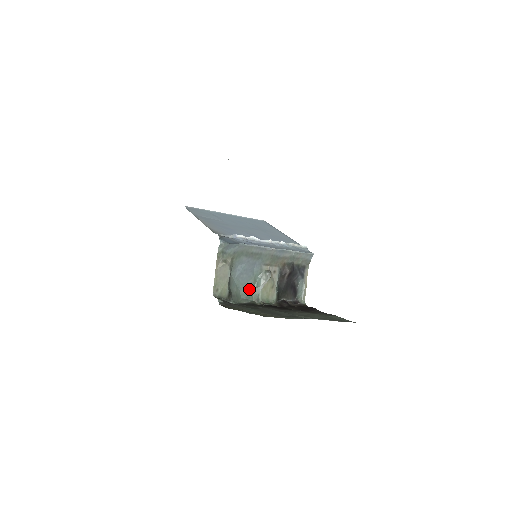
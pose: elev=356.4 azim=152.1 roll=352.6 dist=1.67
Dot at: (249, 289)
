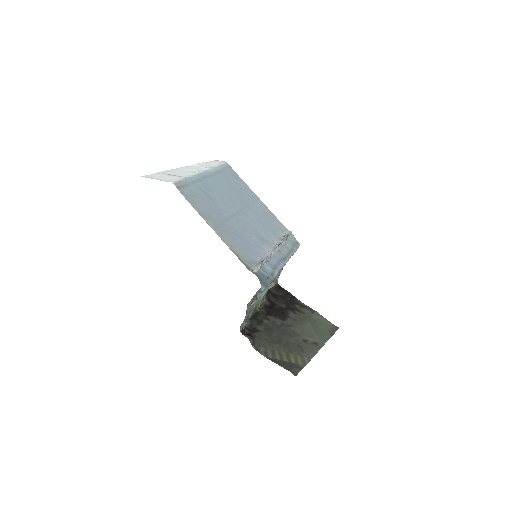
Dot at: occluded
